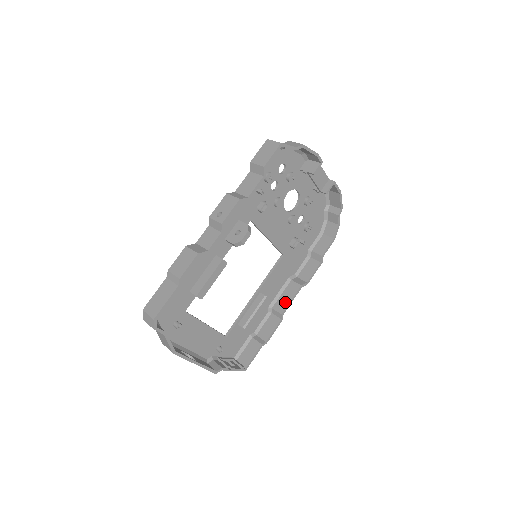
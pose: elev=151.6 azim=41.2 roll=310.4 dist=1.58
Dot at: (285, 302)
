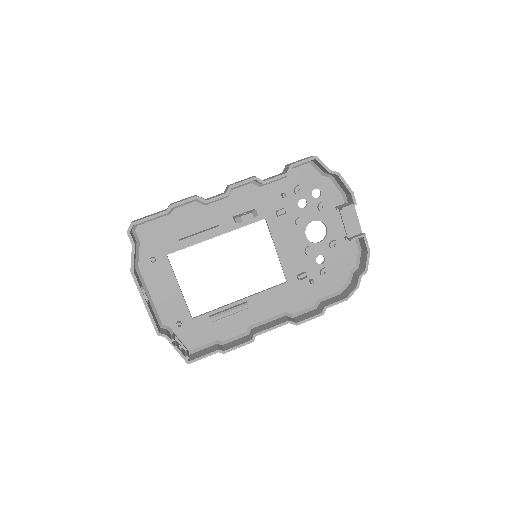
Dot at: (265, 327)
